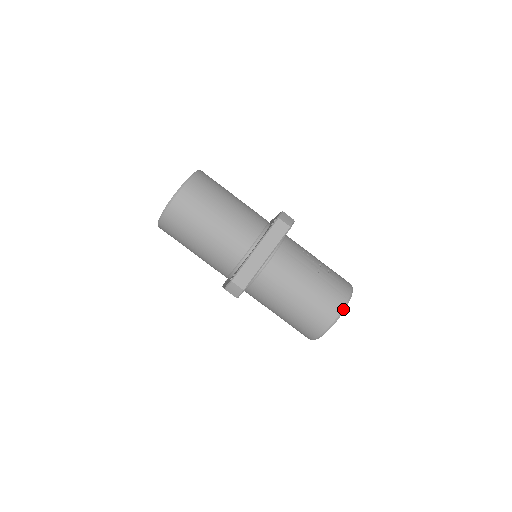
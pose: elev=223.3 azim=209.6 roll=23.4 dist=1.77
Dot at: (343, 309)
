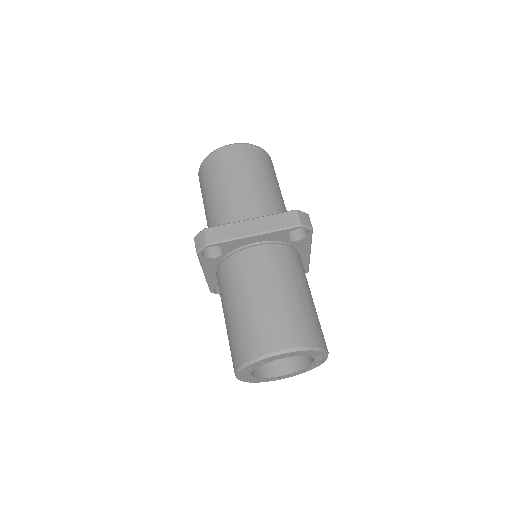
Dot at: (290, 349)
